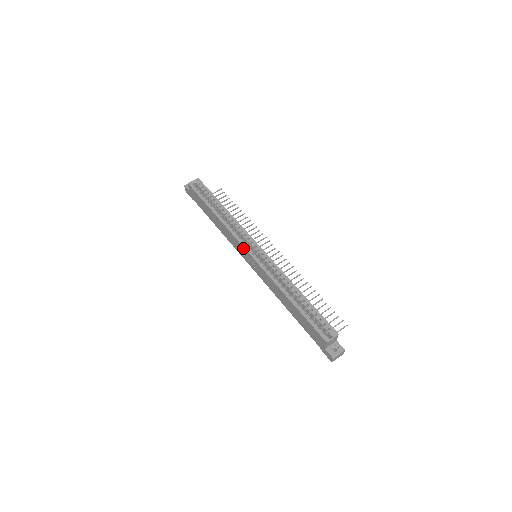
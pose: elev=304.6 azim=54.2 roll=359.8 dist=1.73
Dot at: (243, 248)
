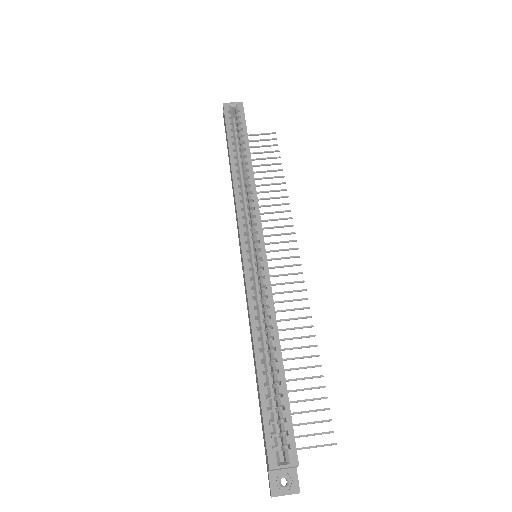
Dot at: (239, 235)
